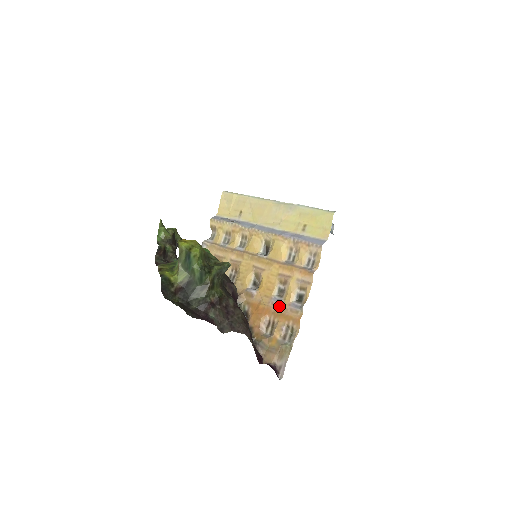
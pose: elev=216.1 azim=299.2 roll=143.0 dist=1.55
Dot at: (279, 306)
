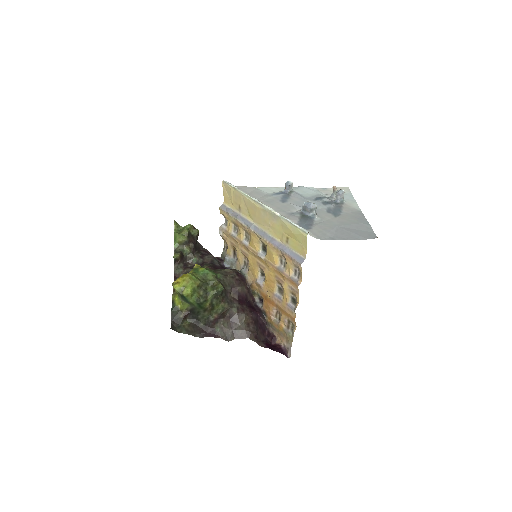
Dot at: (280, 303)
